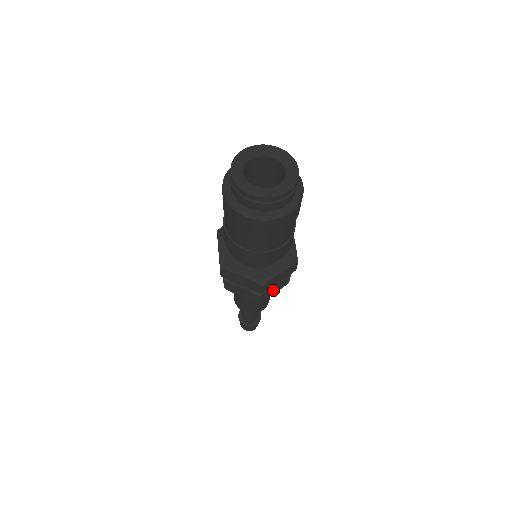
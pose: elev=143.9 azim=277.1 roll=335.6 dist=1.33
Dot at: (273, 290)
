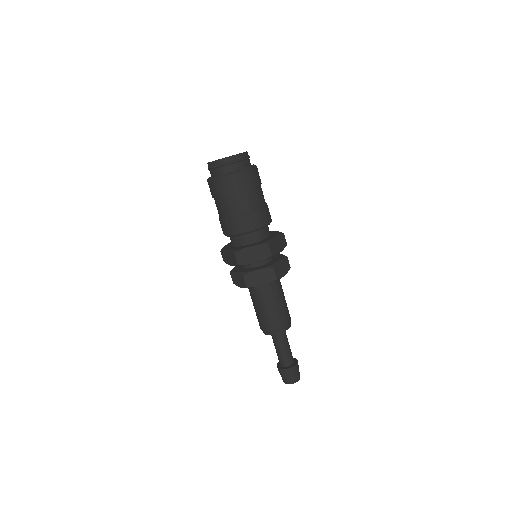
Dot at: (259, 278)
